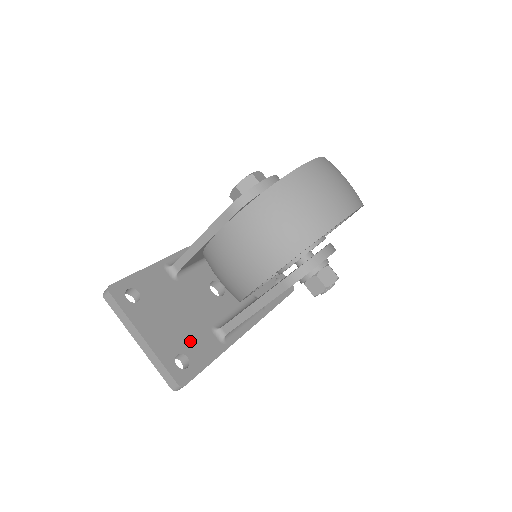
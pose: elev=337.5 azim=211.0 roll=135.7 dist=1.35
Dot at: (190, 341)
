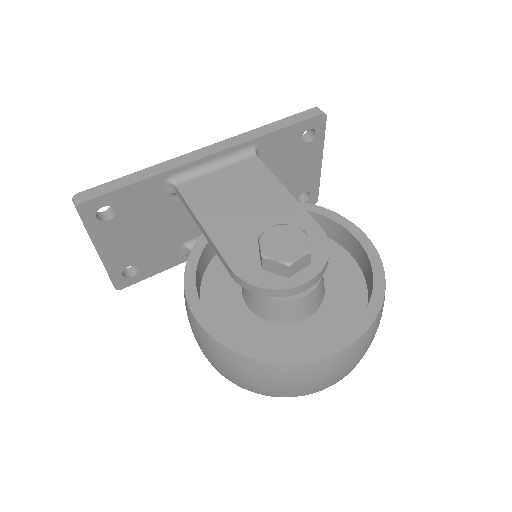
Dot at: (150, 255)
